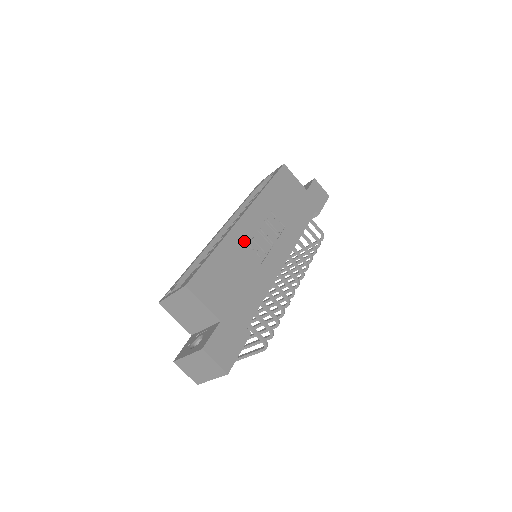
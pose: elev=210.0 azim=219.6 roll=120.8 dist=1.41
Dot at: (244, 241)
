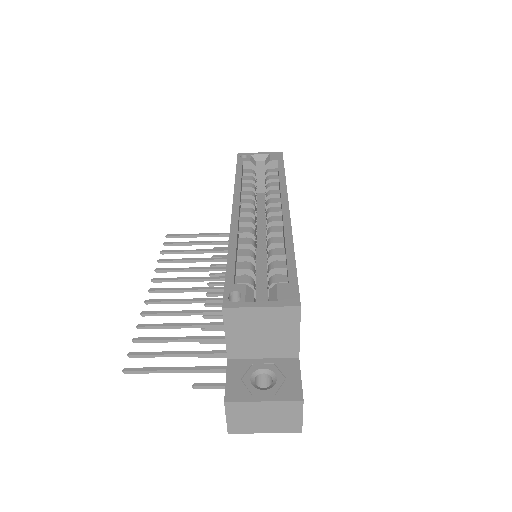
Dot at: occluded
